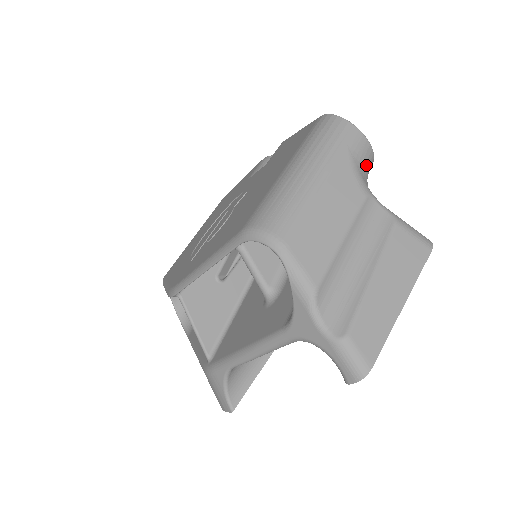
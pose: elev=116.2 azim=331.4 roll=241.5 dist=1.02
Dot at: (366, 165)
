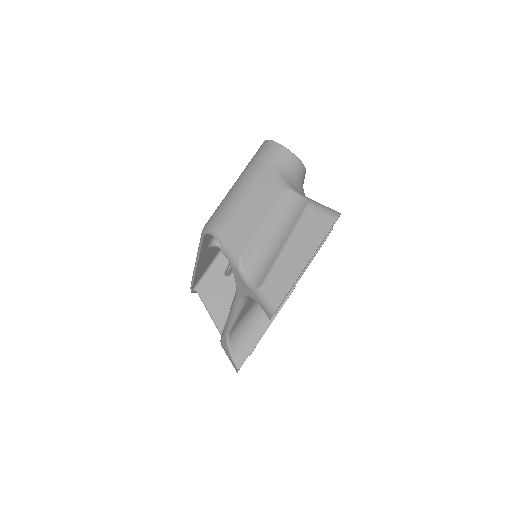
Dot at: (292, 169)
